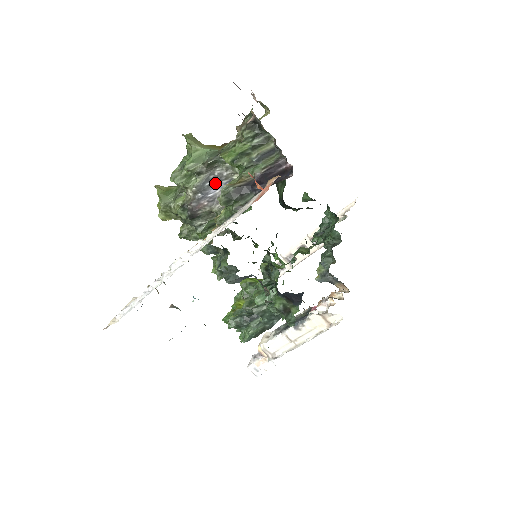
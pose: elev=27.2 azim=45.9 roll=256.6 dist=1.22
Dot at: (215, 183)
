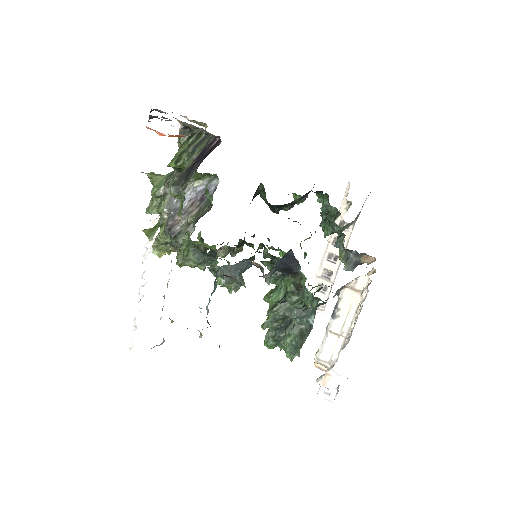
Dot at: occluded
